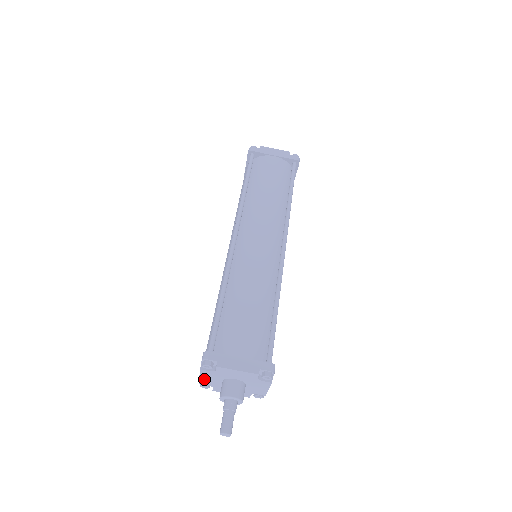
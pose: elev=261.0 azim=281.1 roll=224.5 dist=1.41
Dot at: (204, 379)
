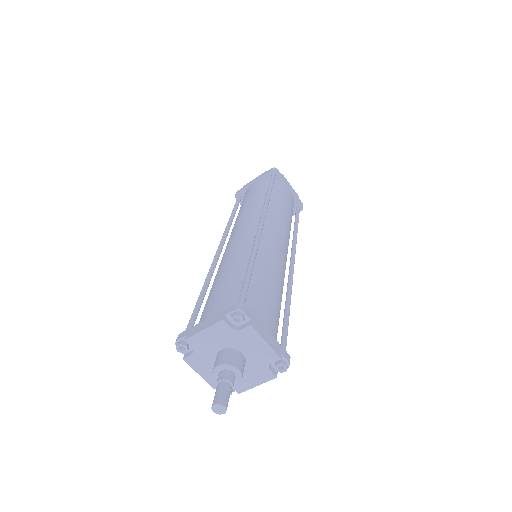
Dot at: (207, 376)
